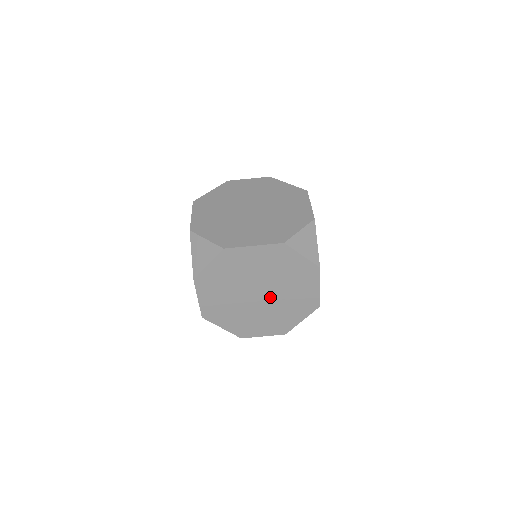
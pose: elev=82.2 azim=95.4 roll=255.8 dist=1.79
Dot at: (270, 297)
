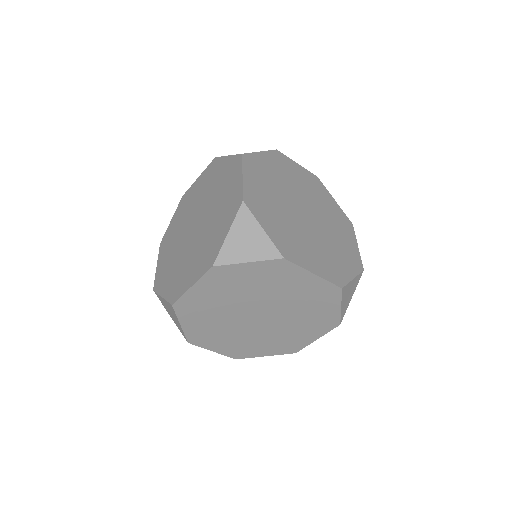
Dot at: (266, 324)
